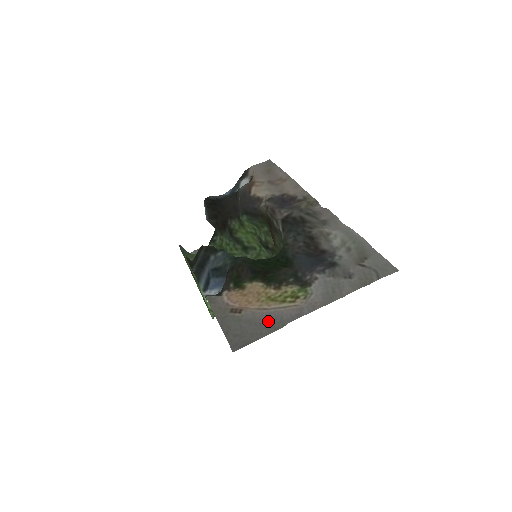
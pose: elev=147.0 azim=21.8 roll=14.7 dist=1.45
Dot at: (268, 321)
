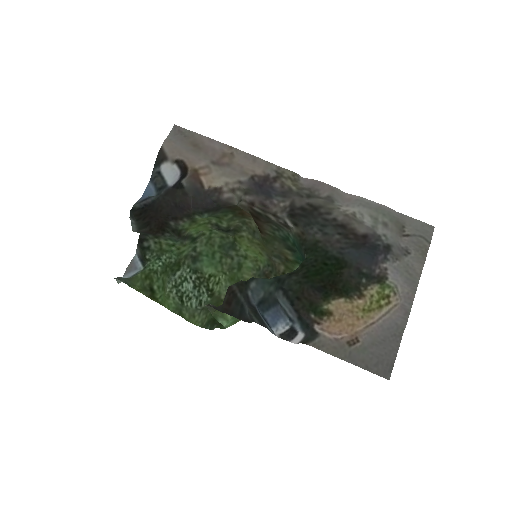
Dot at: (387, 334)
